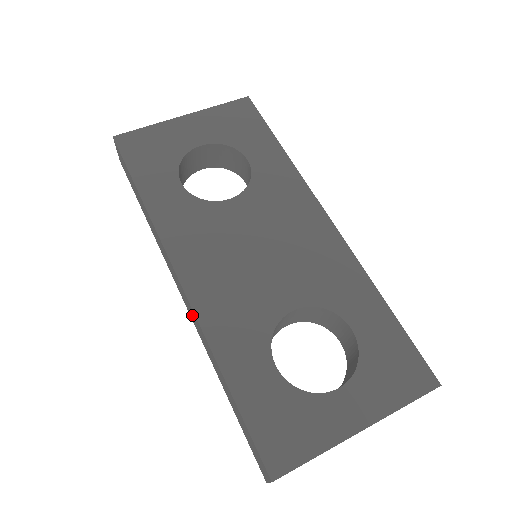
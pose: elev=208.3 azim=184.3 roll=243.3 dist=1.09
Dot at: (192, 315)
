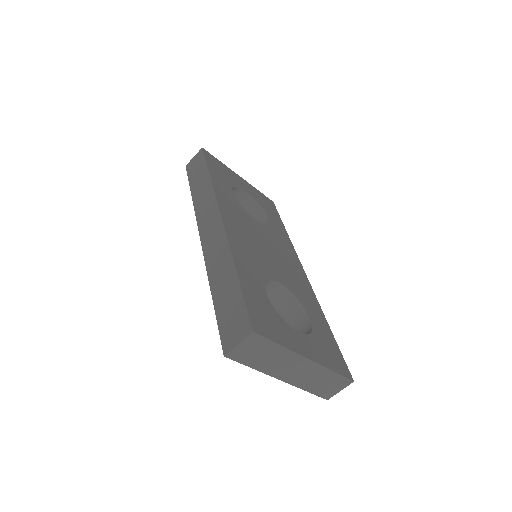
Dot at: (214, 242)
